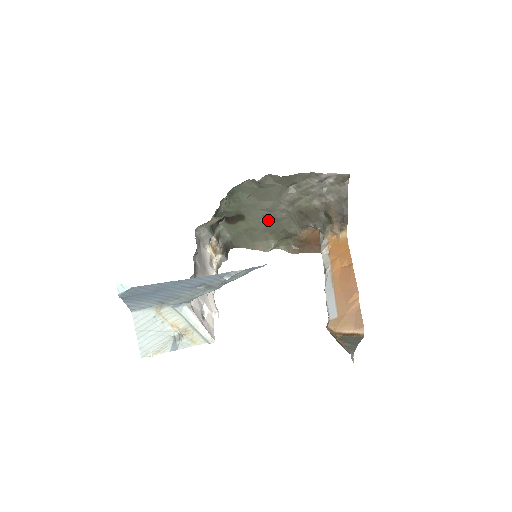
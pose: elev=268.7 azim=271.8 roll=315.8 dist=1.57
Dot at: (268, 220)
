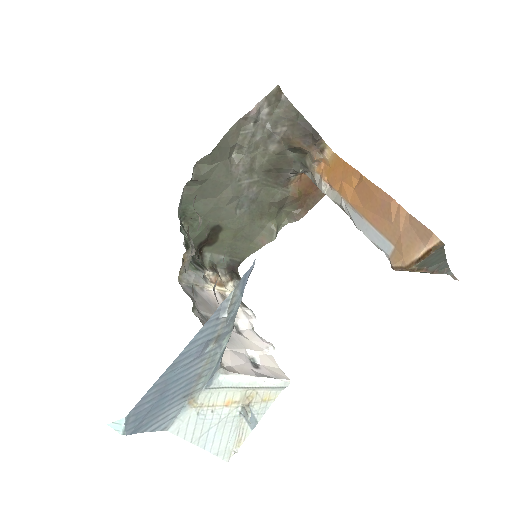
Dot at: (245, 208)
